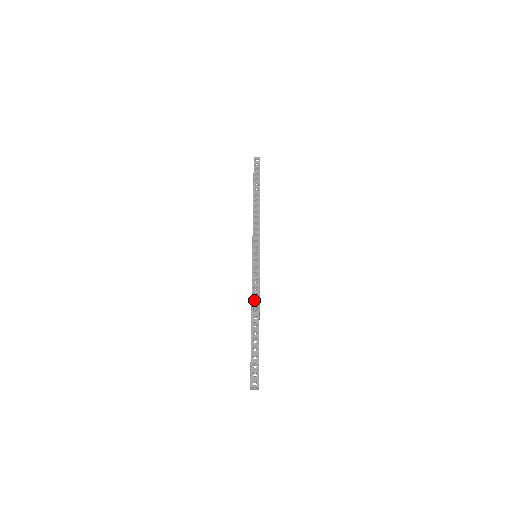
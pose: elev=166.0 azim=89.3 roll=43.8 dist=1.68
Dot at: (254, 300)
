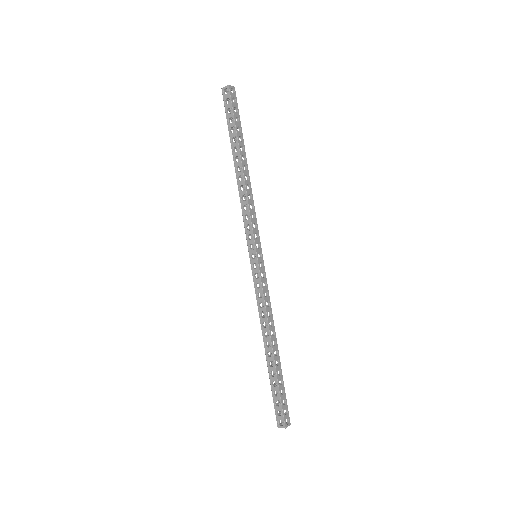
Dot at: (269, 321)
